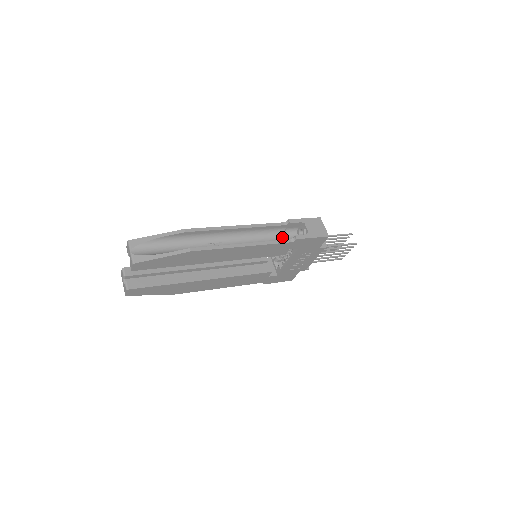
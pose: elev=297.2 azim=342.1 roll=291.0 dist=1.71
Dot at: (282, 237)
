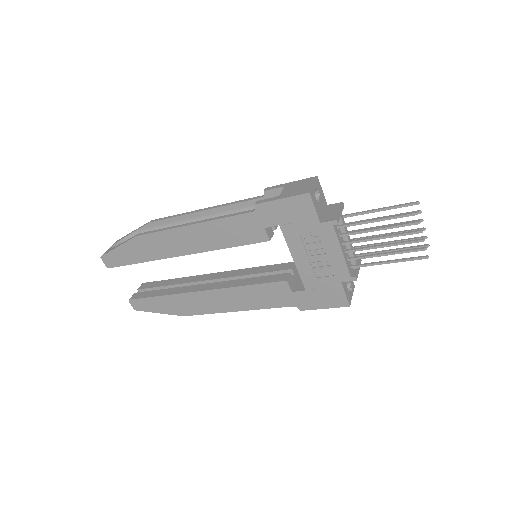
Dot at: occluded
